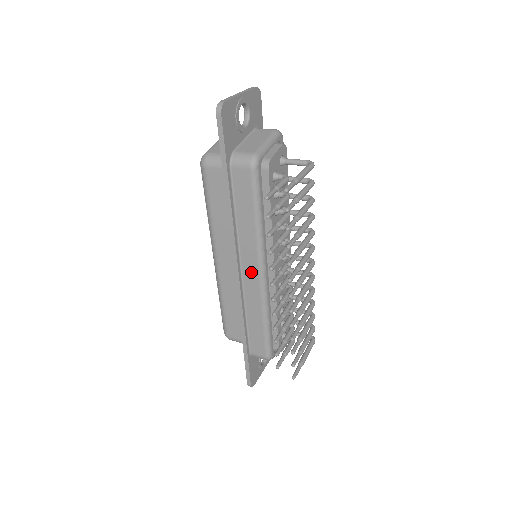
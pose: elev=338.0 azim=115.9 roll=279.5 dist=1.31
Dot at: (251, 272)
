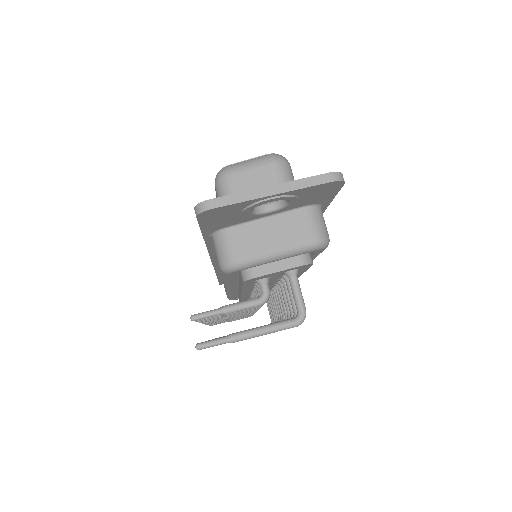
Dot at: occluded
